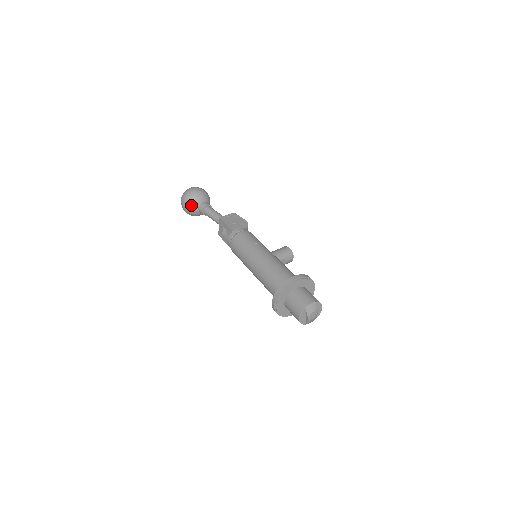
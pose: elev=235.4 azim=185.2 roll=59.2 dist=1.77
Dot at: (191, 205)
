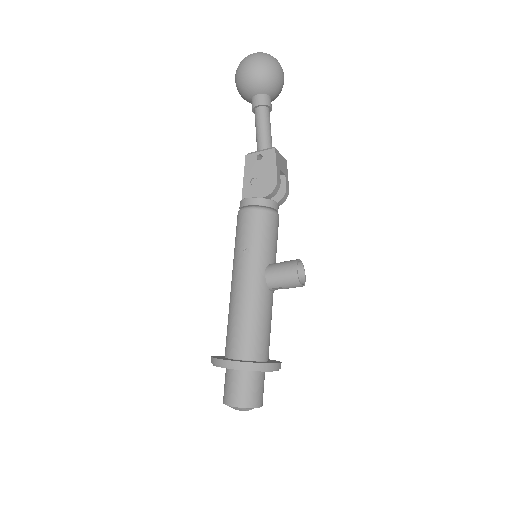
Dot at: (241, 95)
